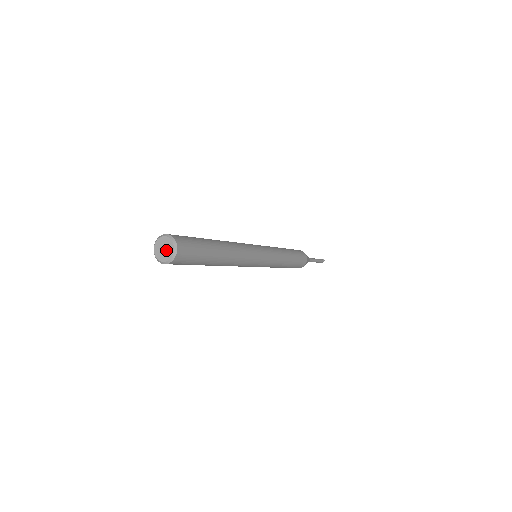
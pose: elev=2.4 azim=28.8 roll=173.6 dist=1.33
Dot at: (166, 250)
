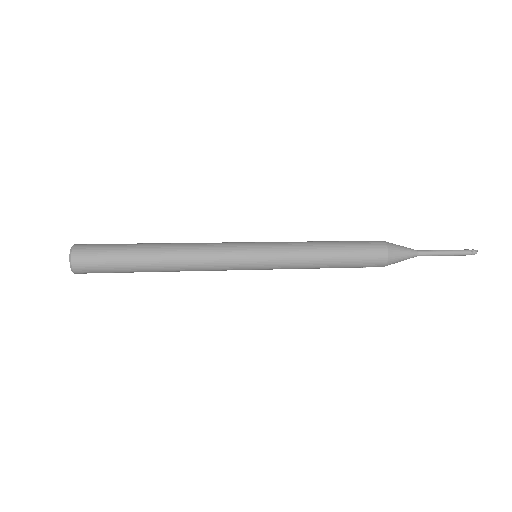
Dot at: occluded
